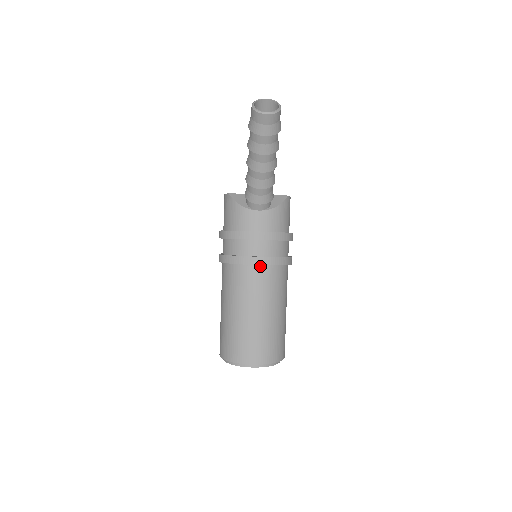
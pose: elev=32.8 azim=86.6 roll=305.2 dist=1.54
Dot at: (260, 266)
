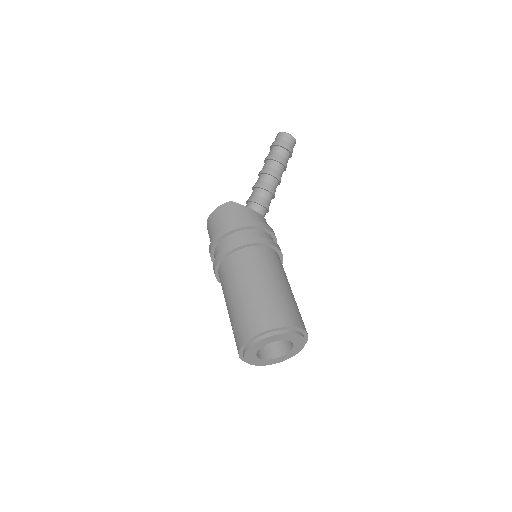
Dot at: (276, 252)
